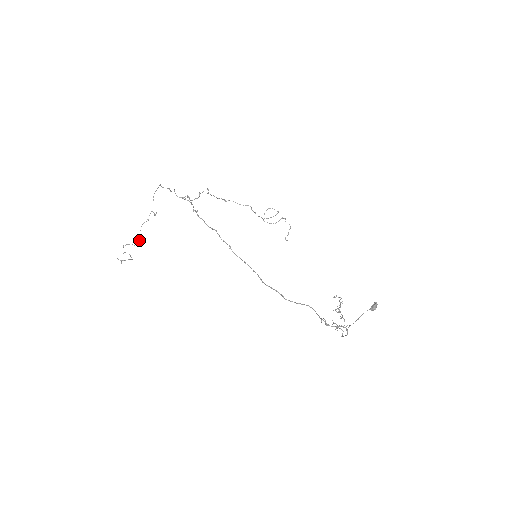
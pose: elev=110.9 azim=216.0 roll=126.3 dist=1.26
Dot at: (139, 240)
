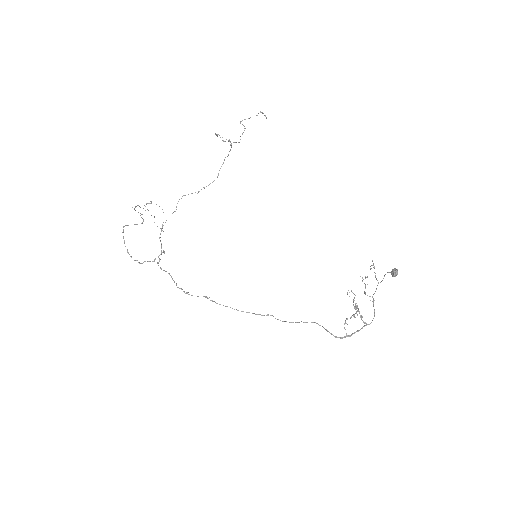
Dot at: occluded
